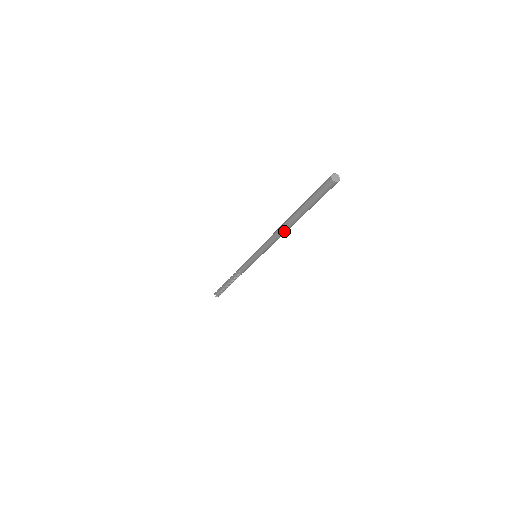
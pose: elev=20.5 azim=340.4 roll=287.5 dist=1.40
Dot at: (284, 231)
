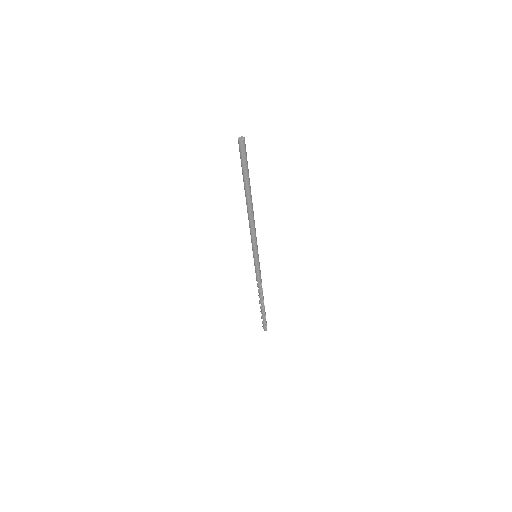
Dot at: (250, 212)
